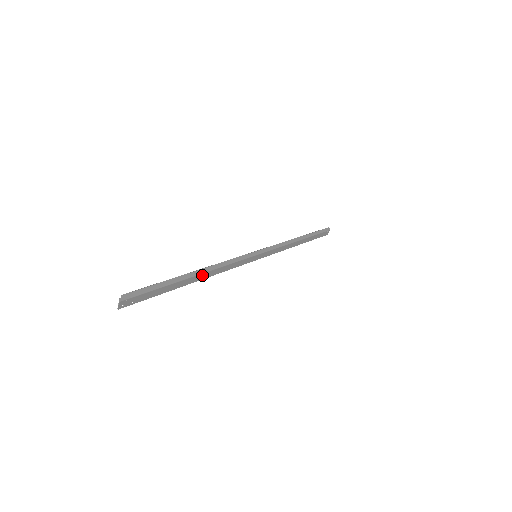
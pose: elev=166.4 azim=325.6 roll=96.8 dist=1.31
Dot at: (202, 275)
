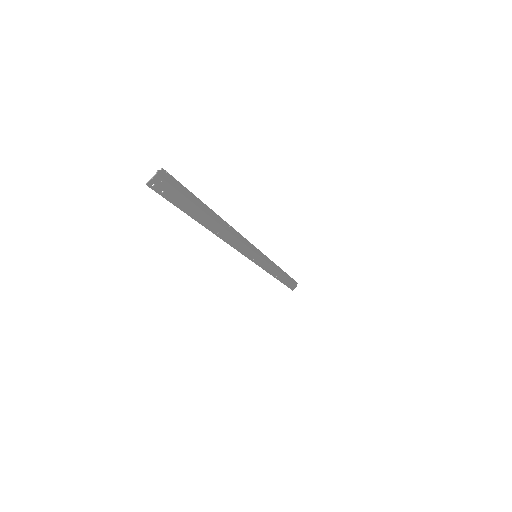
Dot at: (221, 229)
